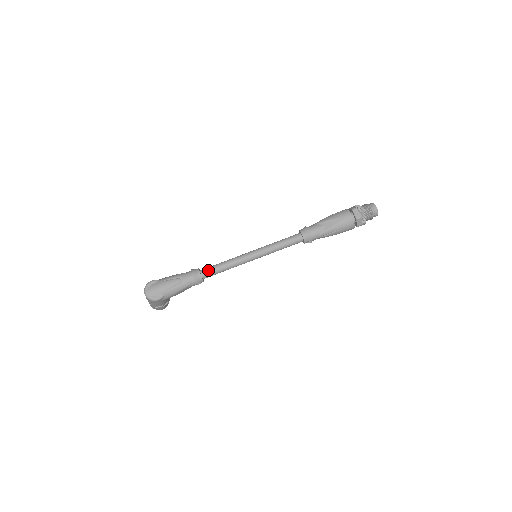
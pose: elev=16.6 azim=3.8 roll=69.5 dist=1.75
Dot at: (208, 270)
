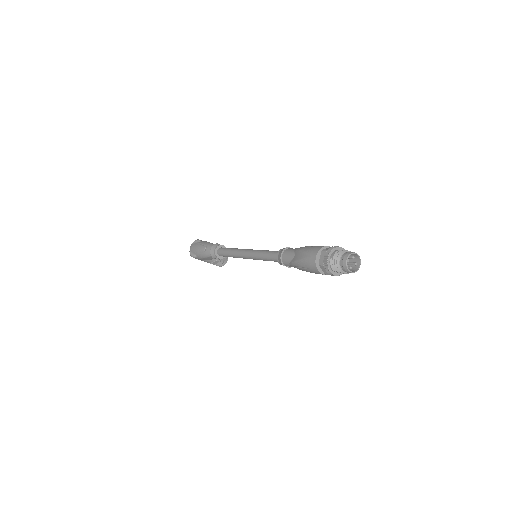
Dot at: (221, 250)
